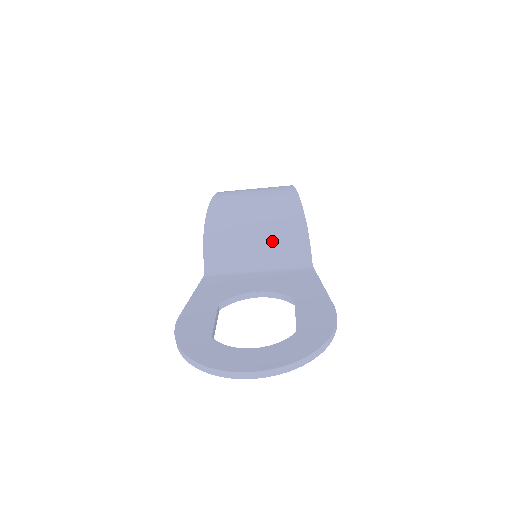
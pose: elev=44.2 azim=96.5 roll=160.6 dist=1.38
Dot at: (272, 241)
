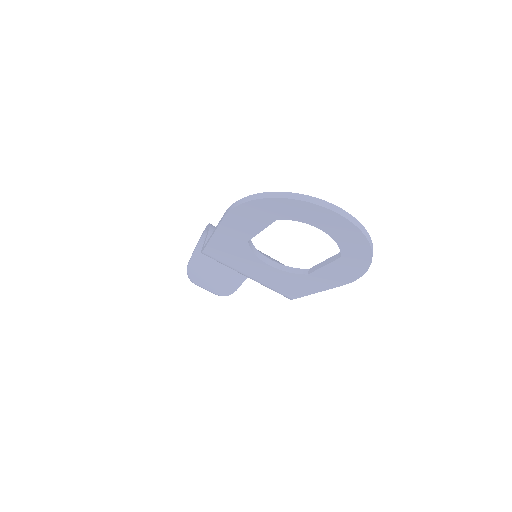
Dot at: occluded
